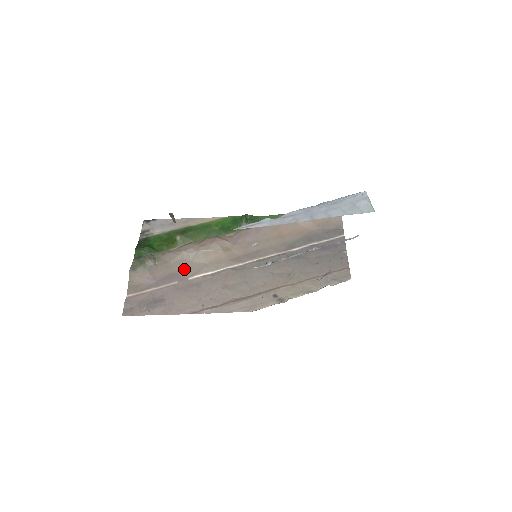
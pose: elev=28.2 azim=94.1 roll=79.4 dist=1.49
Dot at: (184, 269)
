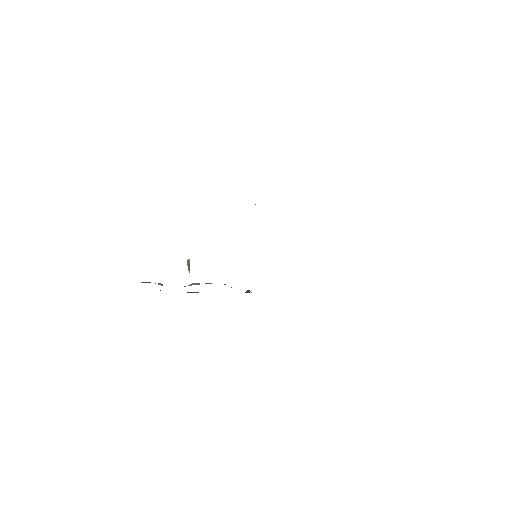
Dot at: occluded
